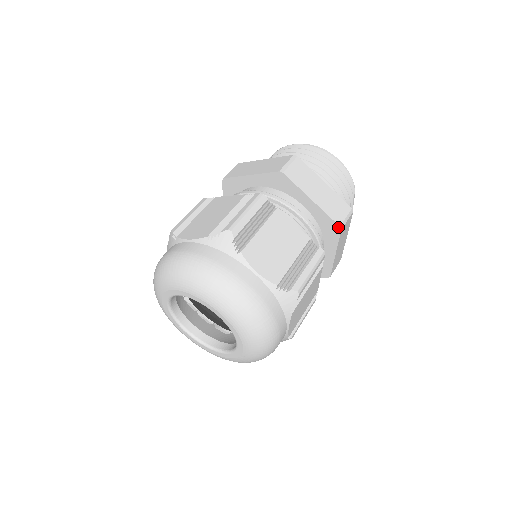
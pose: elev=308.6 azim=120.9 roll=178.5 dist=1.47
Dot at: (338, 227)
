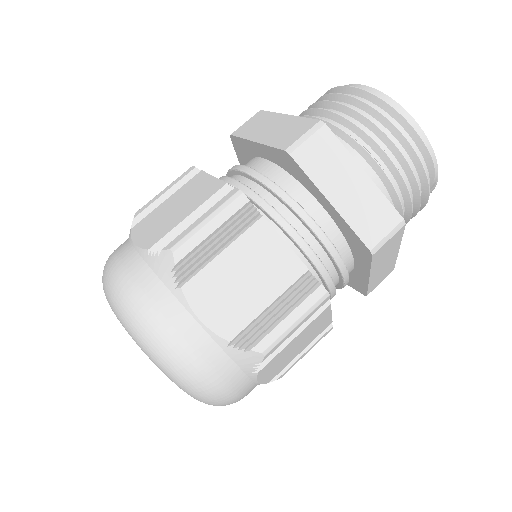
Dot at: (368, 250)
